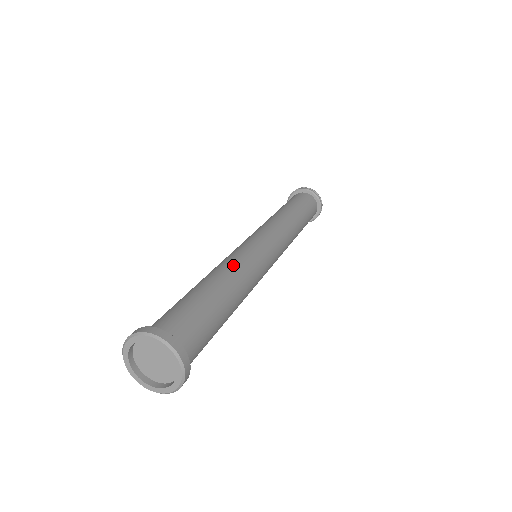
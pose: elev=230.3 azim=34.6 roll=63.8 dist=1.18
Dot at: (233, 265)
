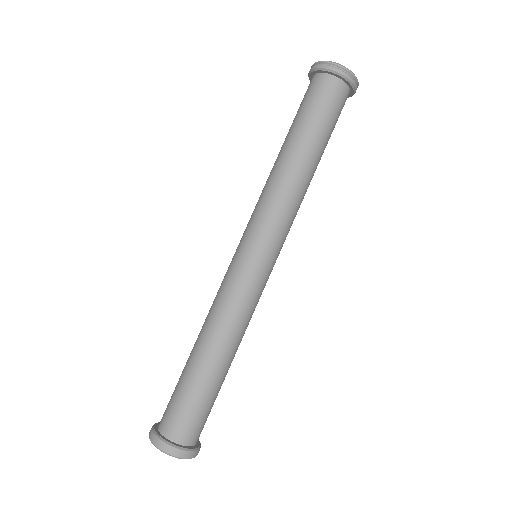
Dot at: (212, 315)
